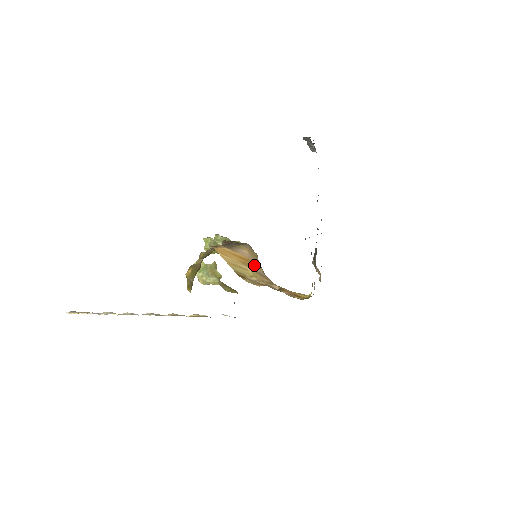
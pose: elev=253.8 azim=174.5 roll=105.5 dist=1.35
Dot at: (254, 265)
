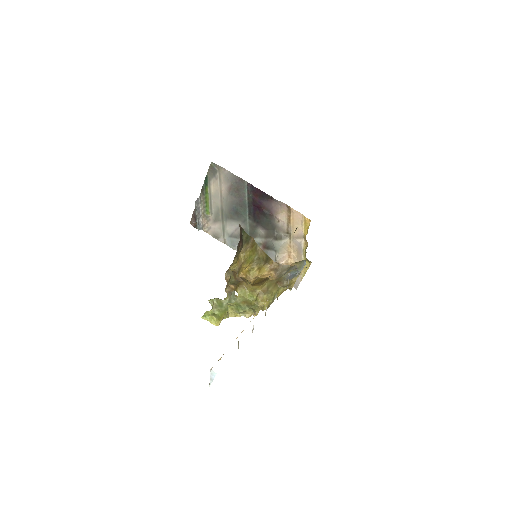
Dot at: occluded
